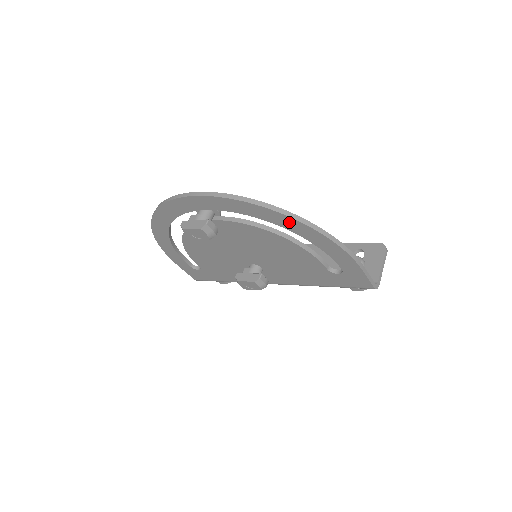
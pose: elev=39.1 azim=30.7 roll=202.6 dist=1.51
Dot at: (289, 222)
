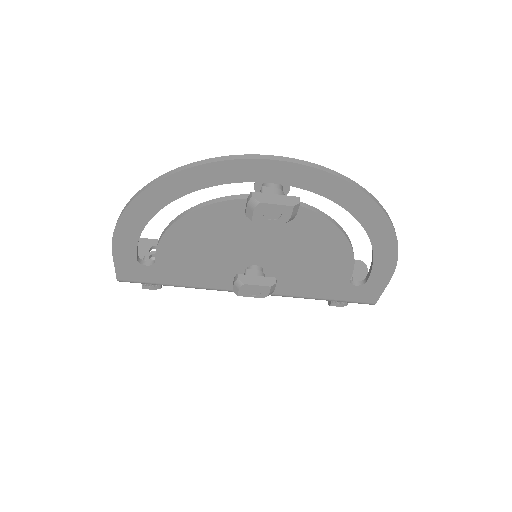
Dot at: (378, 220)
